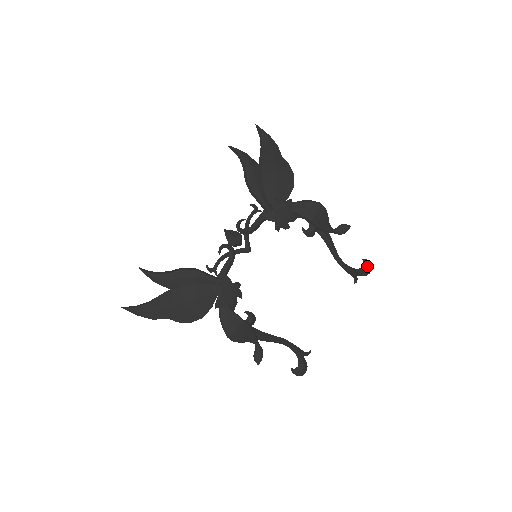
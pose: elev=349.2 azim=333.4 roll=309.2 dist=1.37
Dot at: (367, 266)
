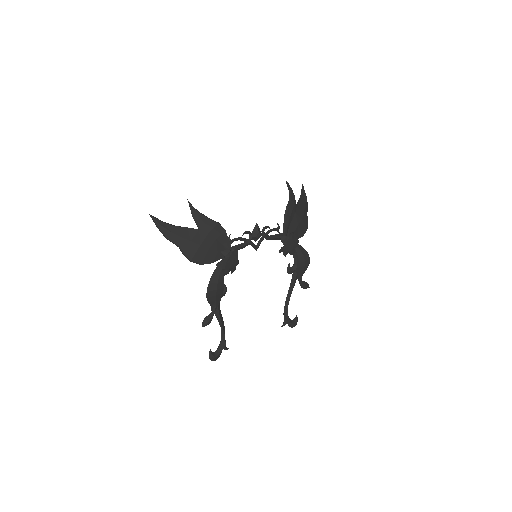
Dot at: (296, 321)
